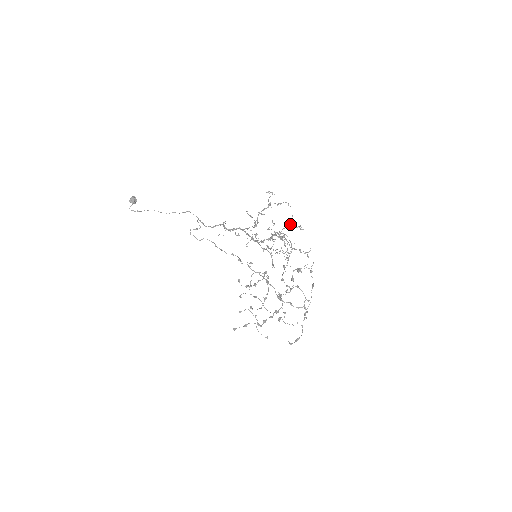
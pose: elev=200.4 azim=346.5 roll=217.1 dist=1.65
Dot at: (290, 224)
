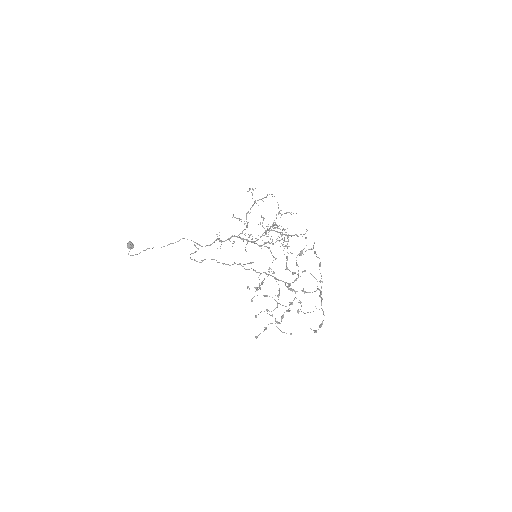
Dot at: (278, 212)
